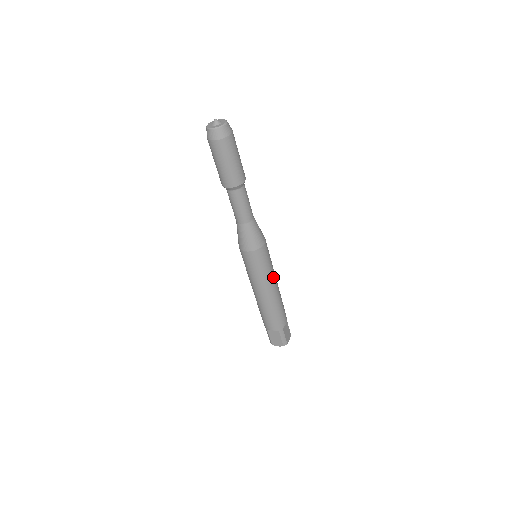
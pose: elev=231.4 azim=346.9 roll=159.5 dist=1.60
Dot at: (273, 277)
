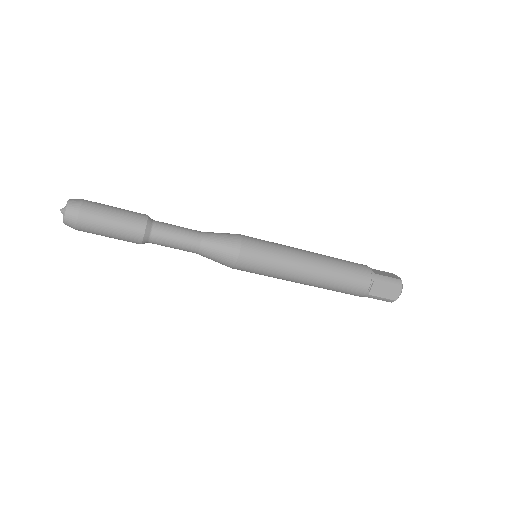
Dot at: (292, 249)
